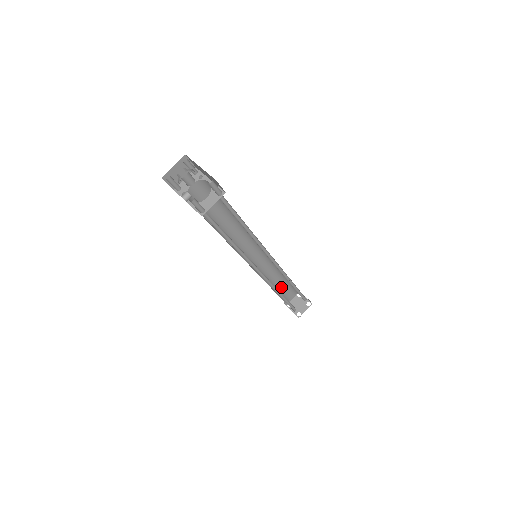
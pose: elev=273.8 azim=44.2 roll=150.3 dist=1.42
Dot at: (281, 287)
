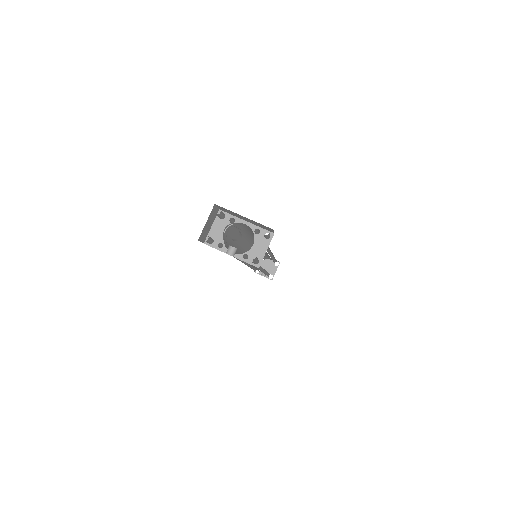
Dot at: occluded
